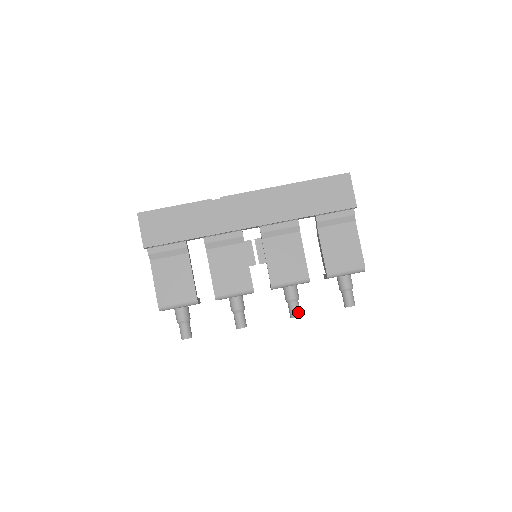
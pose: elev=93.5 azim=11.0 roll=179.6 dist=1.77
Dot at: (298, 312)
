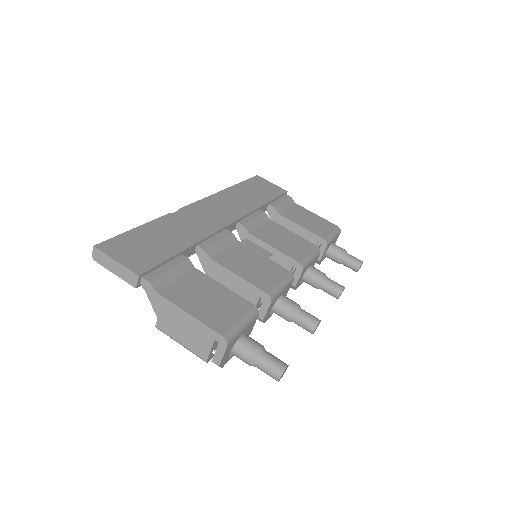
Dot at: (339, 284)
